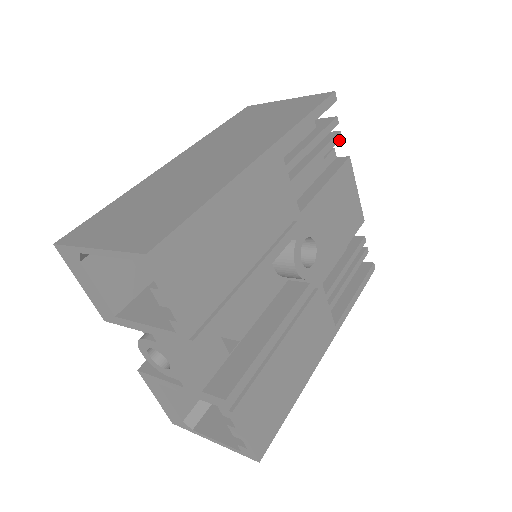
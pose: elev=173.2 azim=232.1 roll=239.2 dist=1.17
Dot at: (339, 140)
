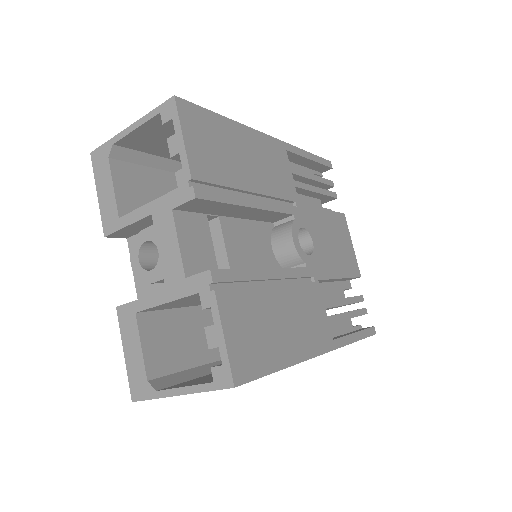
Dot at: (335, 197)
